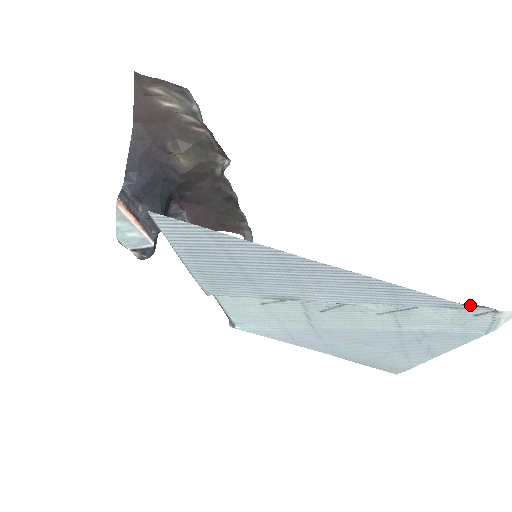
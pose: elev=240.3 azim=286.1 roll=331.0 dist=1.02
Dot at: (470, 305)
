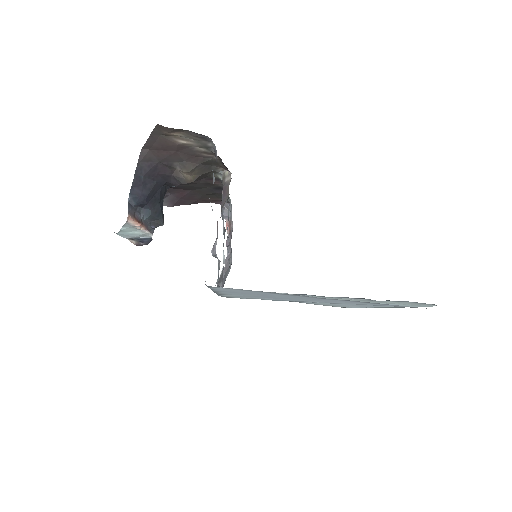
Dot at: (421, 303)
